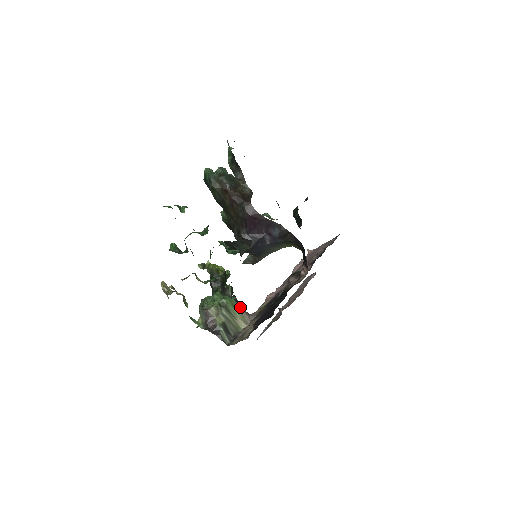
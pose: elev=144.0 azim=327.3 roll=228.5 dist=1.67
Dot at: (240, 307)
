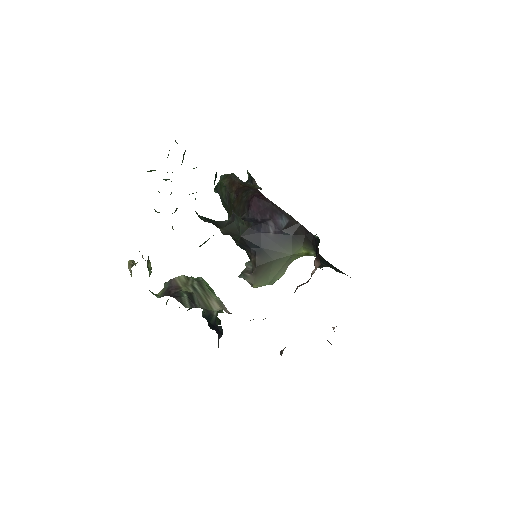
Dot at: occluded
